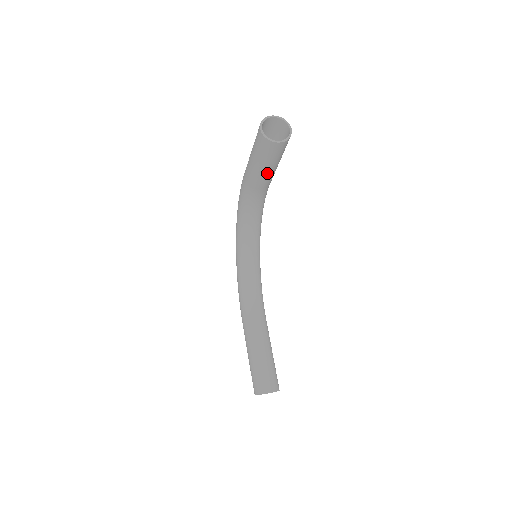
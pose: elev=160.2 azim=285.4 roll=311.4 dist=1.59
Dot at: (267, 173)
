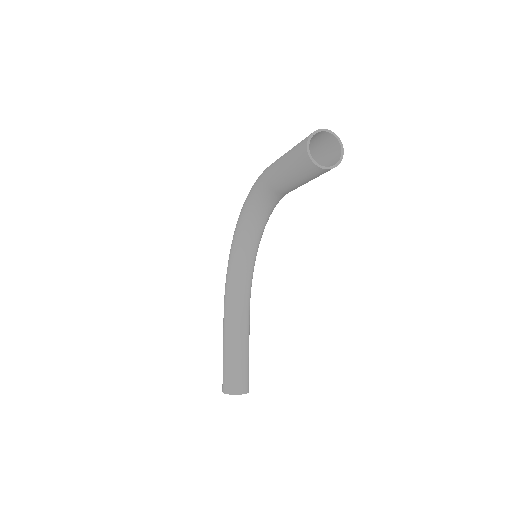
Dot at: (297, 185)
